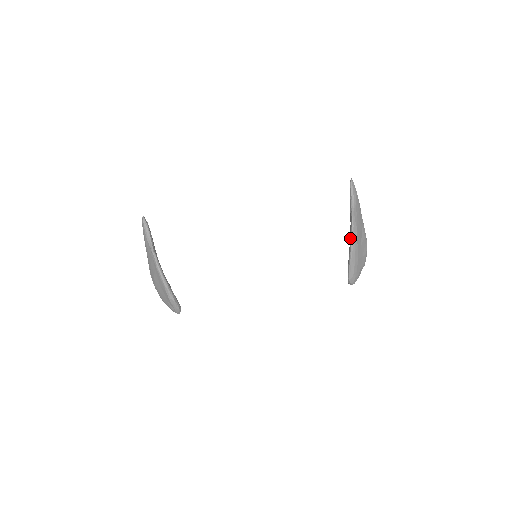
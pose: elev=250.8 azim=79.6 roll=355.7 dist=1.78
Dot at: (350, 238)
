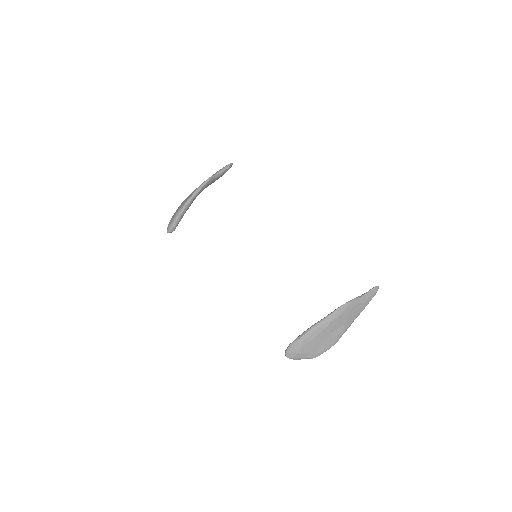
Dot at: (327, 315)
